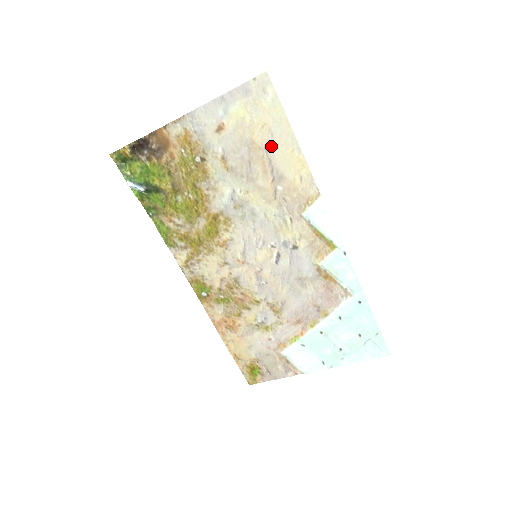
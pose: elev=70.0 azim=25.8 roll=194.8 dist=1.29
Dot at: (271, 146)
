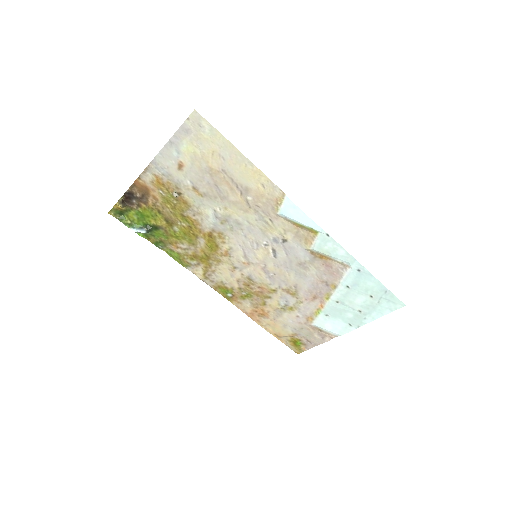
Dot at: (227, 167)
